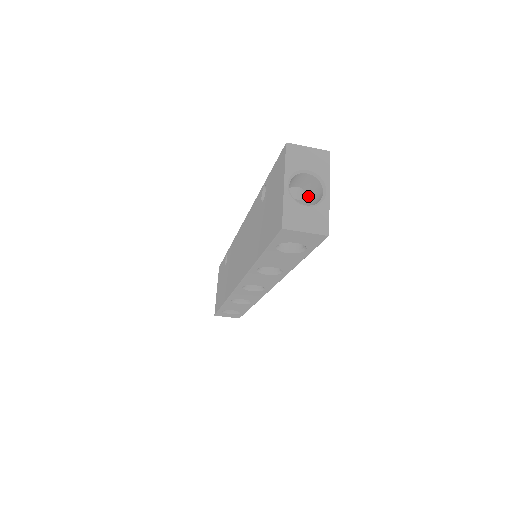
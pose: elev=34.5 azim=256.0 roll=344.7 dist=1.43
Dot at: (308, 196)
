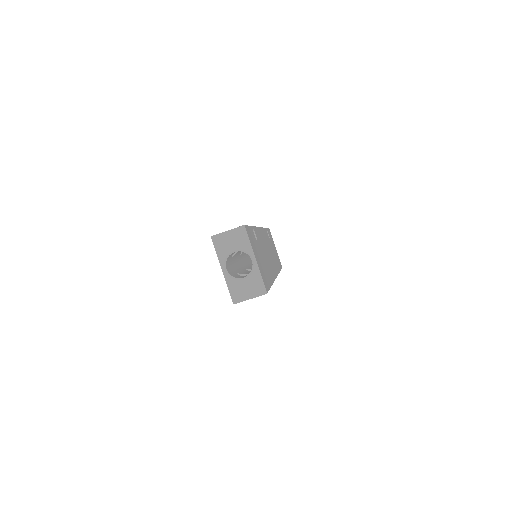
Dot at: occluded
